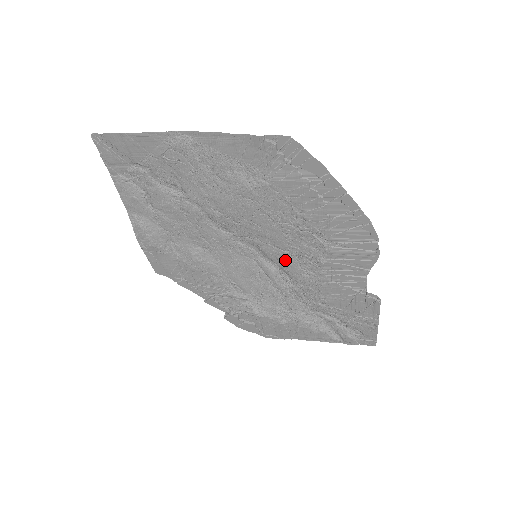
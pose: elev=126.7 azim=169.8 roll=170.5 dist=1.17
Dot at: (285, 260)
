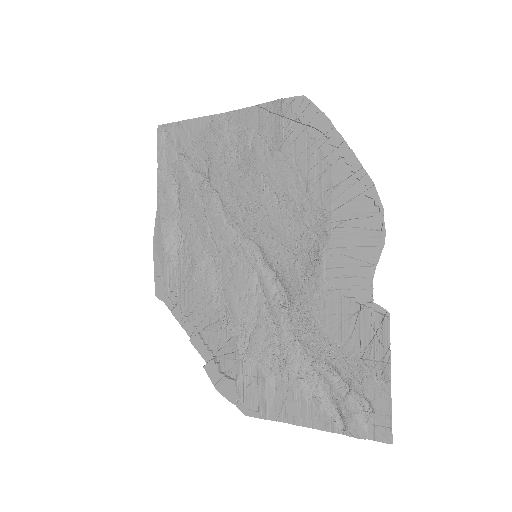
Dot at: (285, 262)
